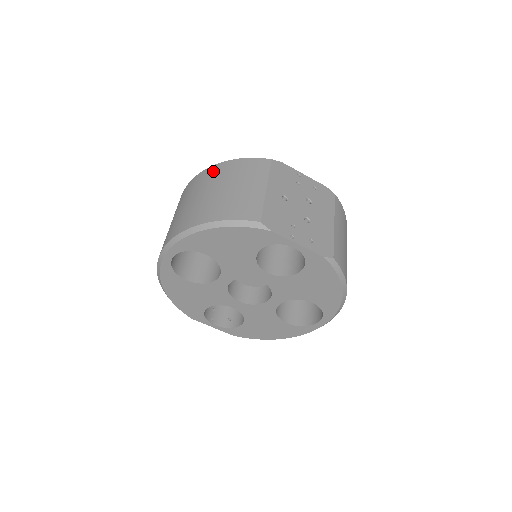
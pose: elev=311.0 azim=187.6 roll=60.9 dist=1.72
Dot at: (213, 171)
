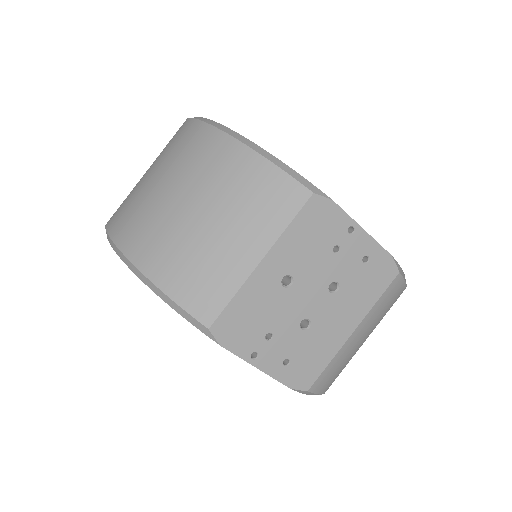
Dot at: (215, 150)
